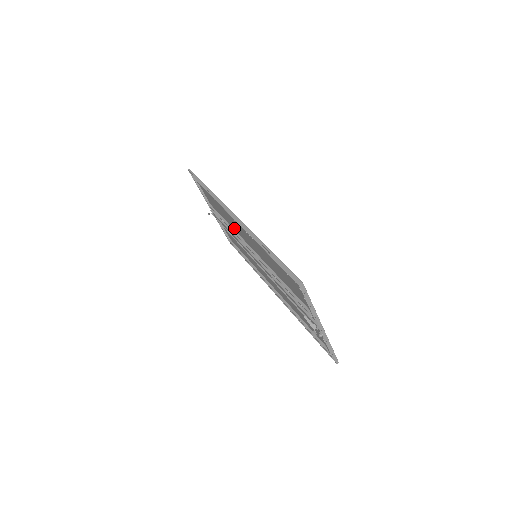
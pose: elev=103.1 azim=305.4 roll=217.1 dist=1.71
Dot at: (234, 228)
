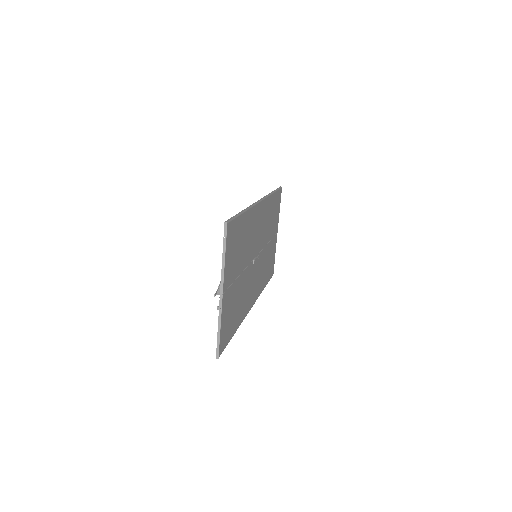
Dot at: (266, 234)
